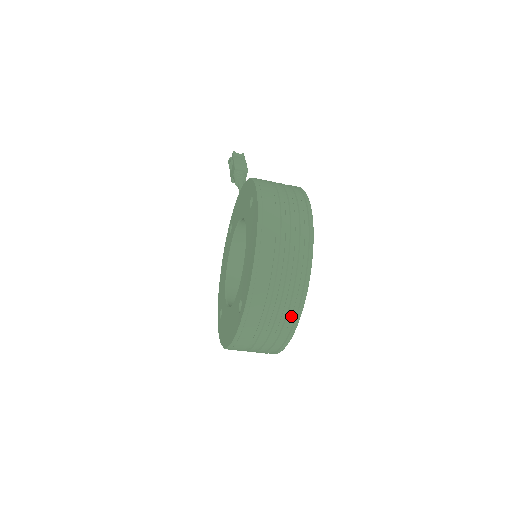
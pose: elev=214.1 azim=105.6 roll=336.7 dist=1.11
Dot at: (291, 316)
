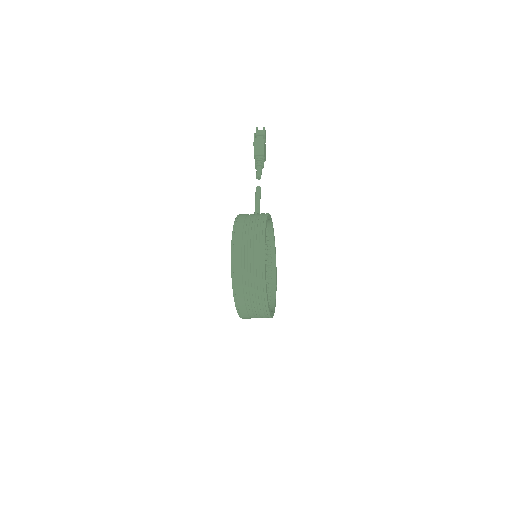
Dot at: (264, 312)
